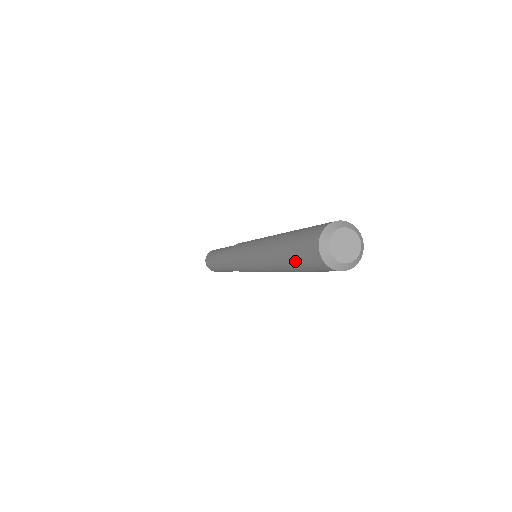
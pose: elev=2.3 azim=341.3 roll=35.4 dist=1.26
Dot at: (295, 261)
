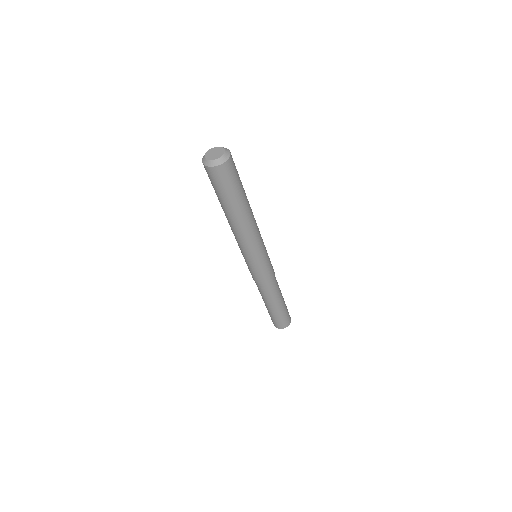
Dot at: (222, 196)
